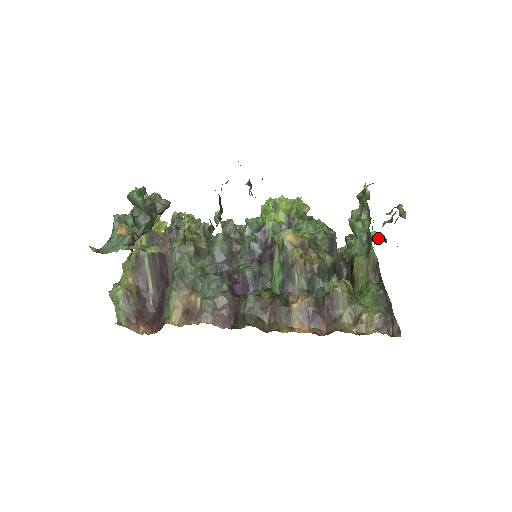
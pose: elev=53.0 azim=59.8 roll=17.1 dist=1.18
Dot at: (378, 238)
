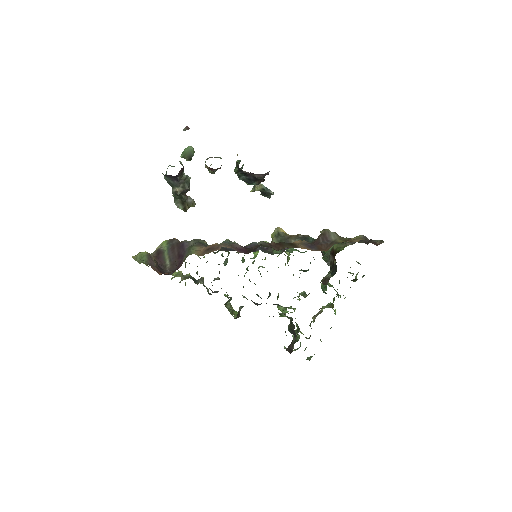
Dot at: occluded
